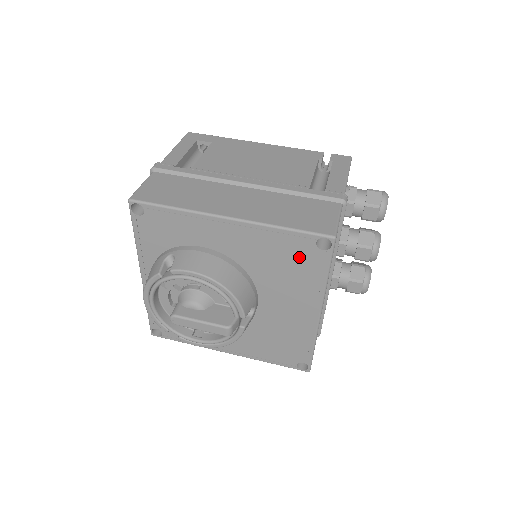
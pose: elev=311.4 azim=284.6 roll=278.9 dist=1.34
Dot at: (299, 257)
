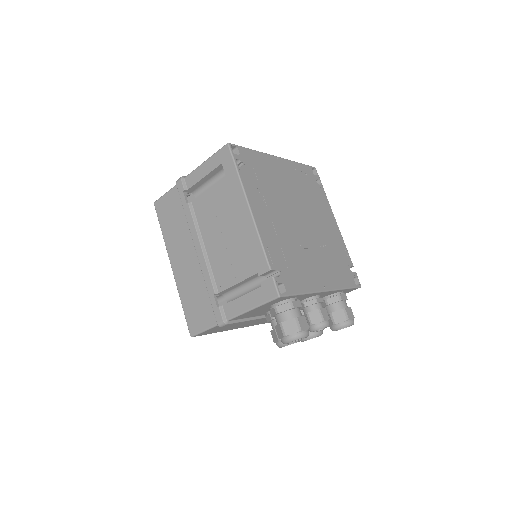
Dot at: occluded
